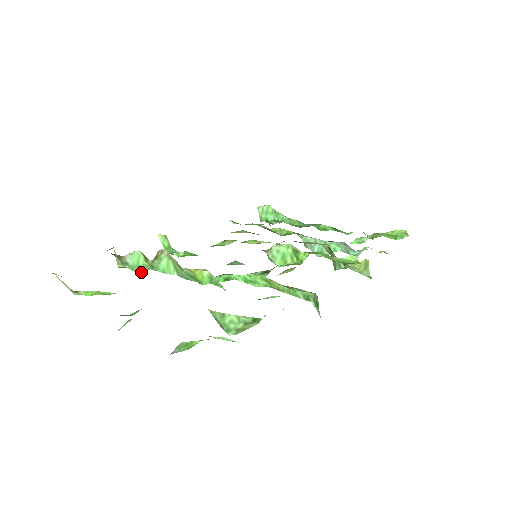
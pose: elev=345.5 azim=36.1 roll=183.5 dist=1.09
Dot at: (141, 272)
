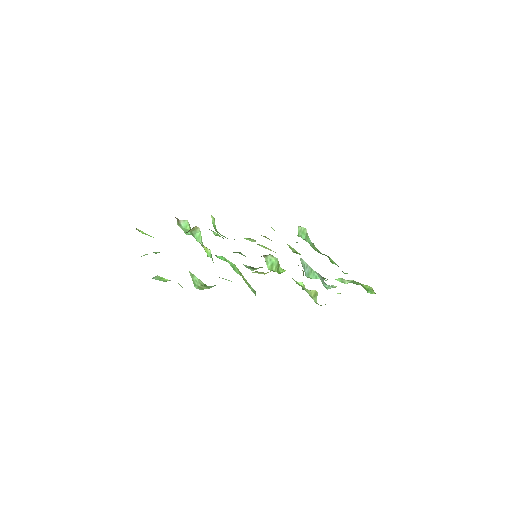
Dot at: (187, 233)
